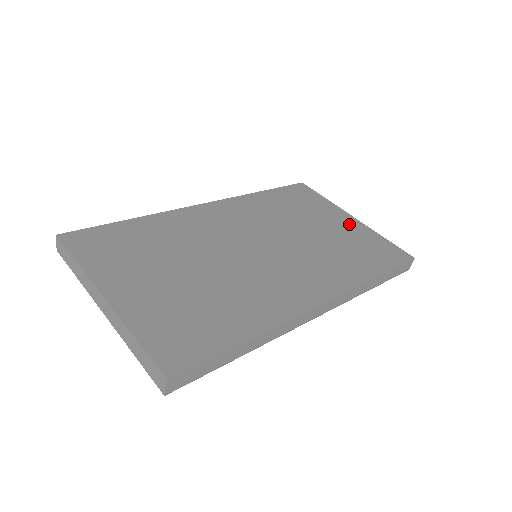
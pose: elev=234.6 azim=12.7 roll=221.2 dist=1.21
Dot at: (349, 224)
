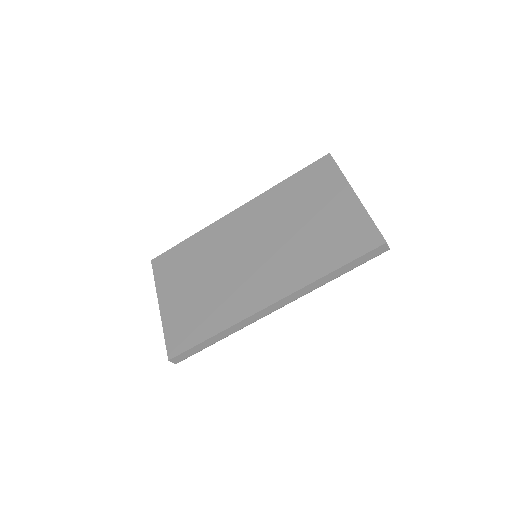
Dot at: (344, 206)
